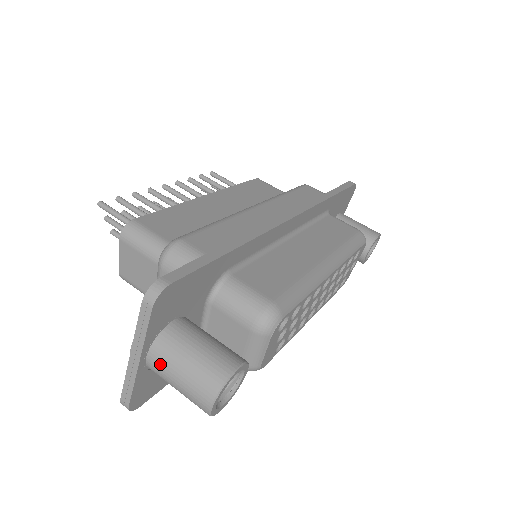
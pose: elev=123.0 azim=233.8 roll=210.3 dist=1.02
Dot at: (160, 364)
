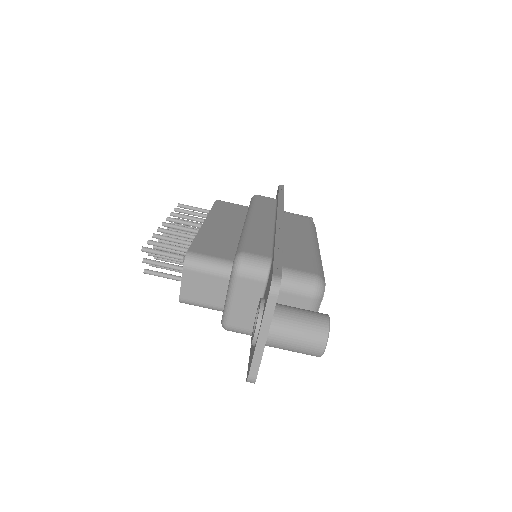
Dot at: (280, 336)
